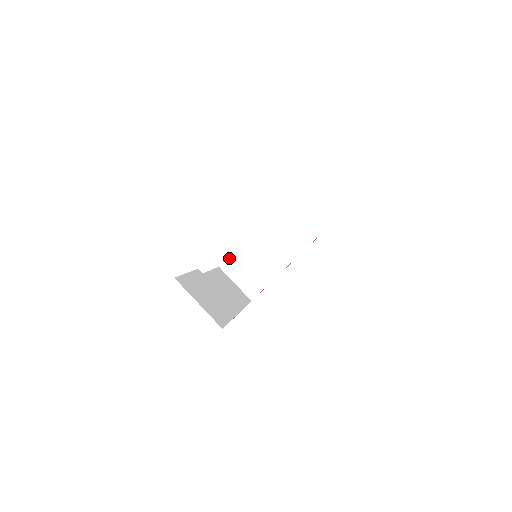
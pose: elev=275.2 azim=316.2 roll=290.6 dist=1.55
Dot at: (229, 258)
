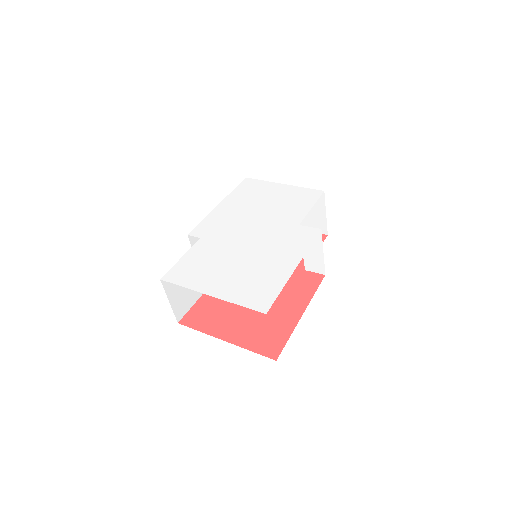
Dot at: (258, 181)
